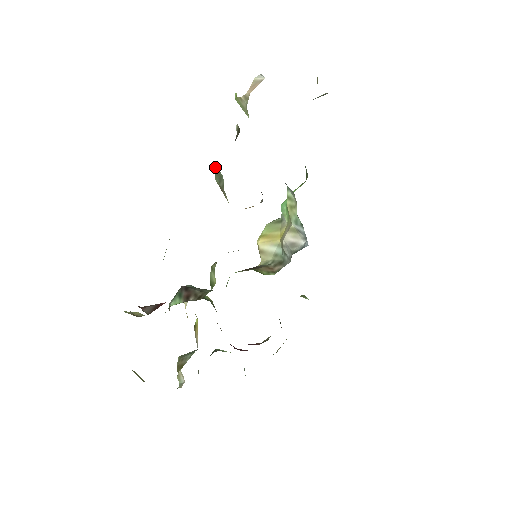
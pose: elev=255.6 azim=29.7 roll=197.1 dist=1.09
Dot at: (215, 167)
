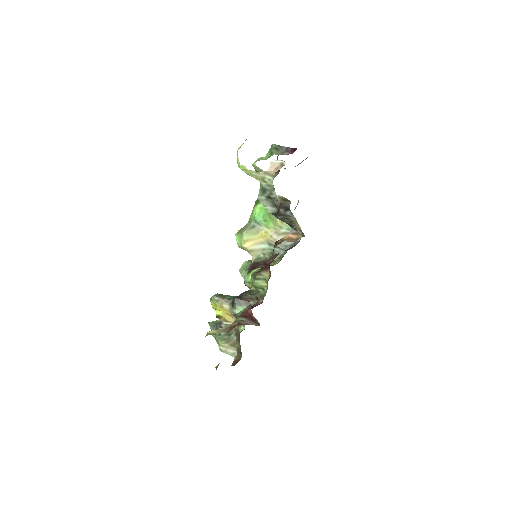
Dot at: occluded
